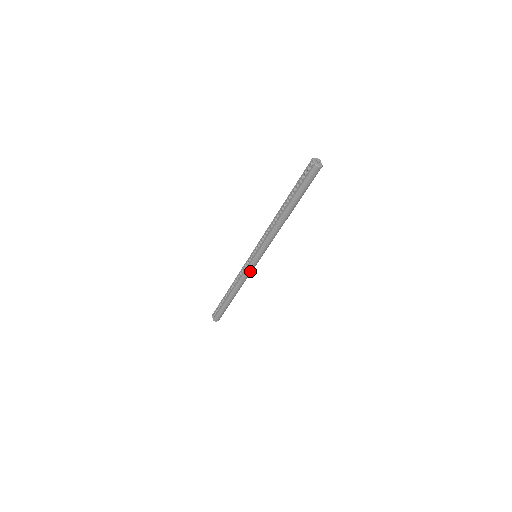
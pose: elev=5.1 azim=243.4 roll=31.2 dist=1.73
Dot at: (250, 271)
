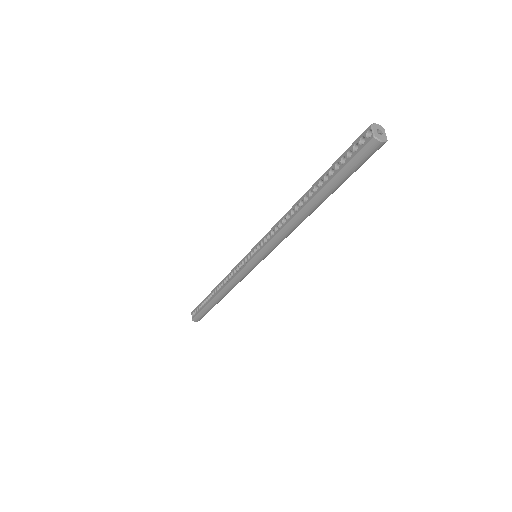
Dot at: (245, 274)
